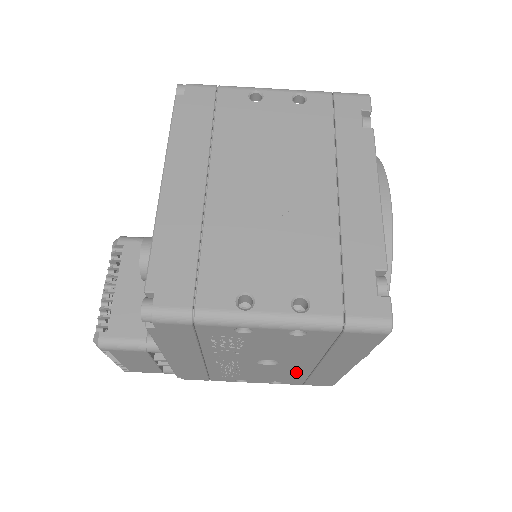
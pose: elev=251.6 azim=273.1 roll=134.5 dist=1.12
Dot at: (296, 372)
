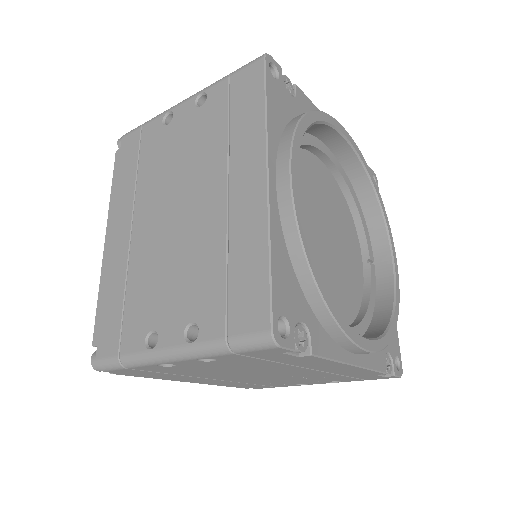
Dot at: occluded
